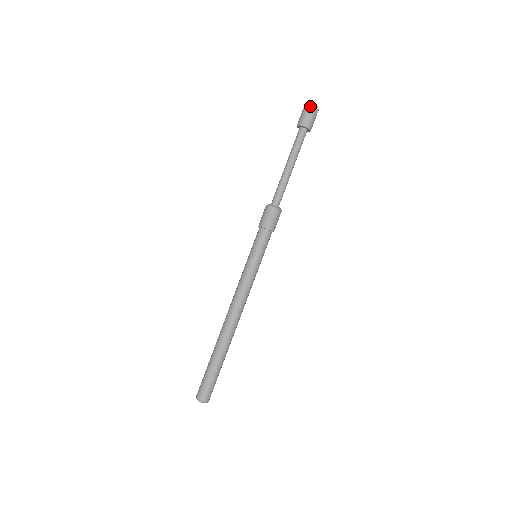
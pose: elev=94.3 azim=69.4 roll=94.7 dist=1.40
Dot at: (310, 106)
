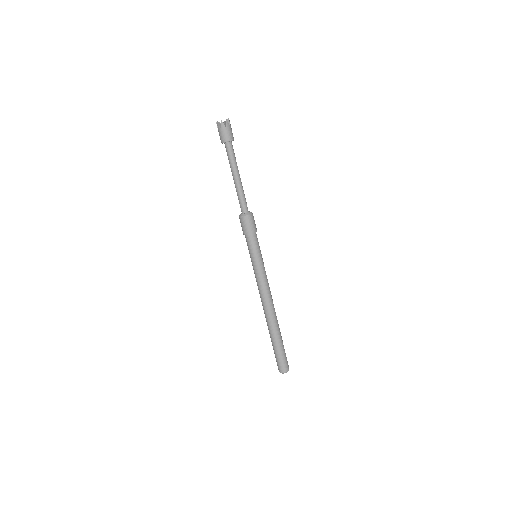
Dot at: (221, 124)
